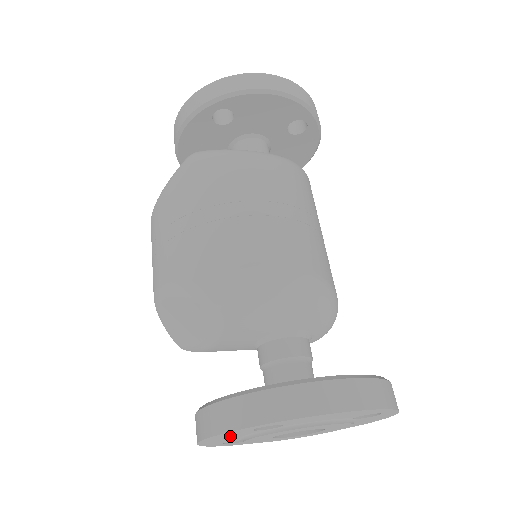
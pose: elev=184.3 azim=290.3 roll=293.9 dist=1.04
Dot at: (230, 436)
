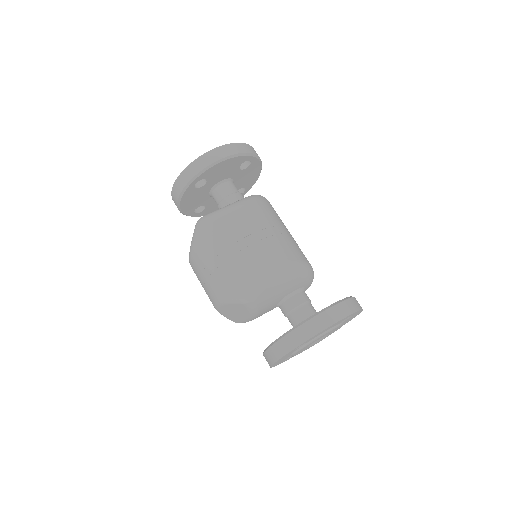
Dot at: occluded
